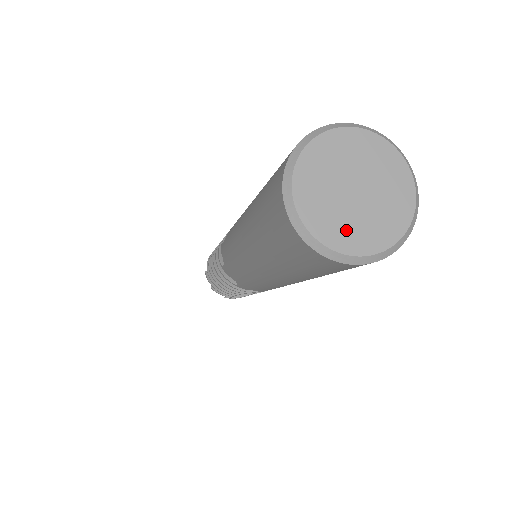
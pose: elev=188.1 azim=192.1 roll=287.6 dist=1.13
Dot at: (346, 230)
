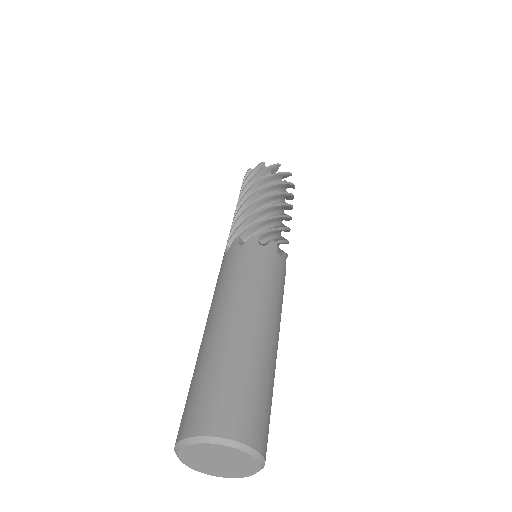
Dot at: (210, 470)
